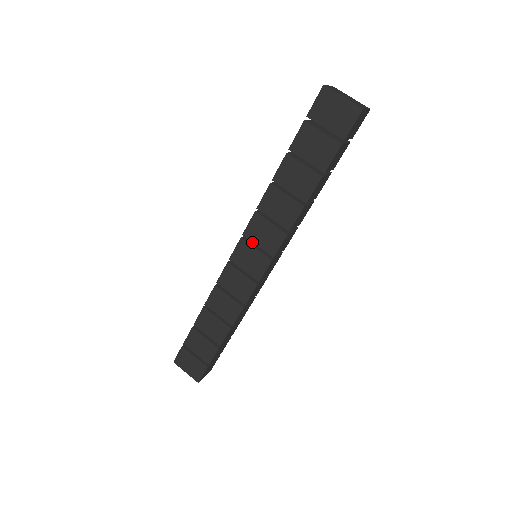
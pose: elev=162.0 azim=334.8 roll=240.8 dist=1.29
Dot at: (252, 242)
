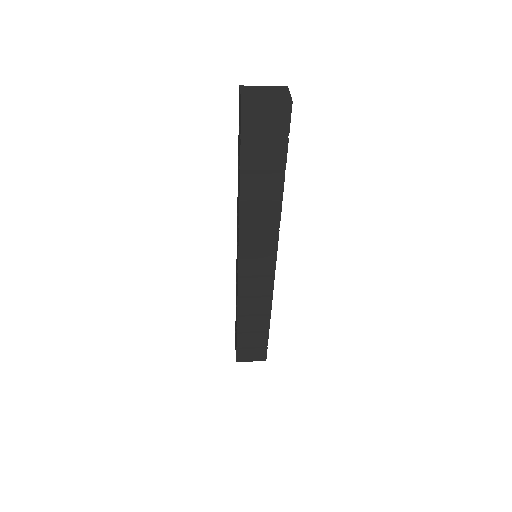
Dot at: occluded
